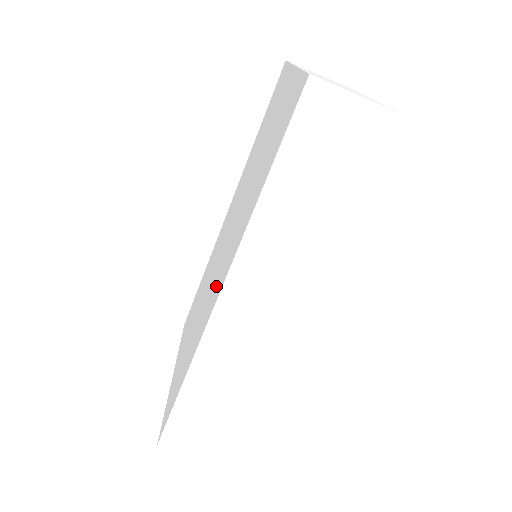
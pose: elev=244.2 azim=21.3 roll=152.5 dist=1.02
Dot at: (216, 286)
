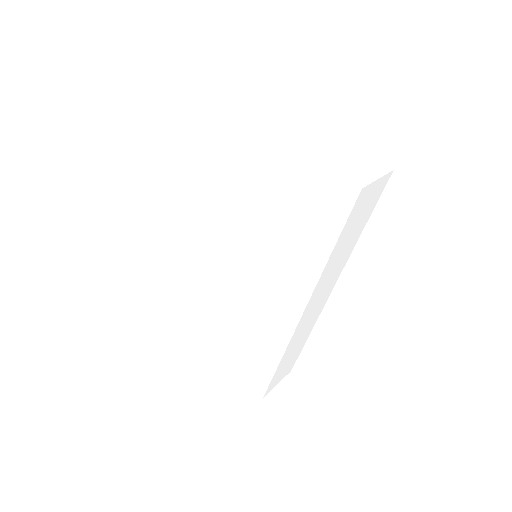
Dot at: (277, 304)
